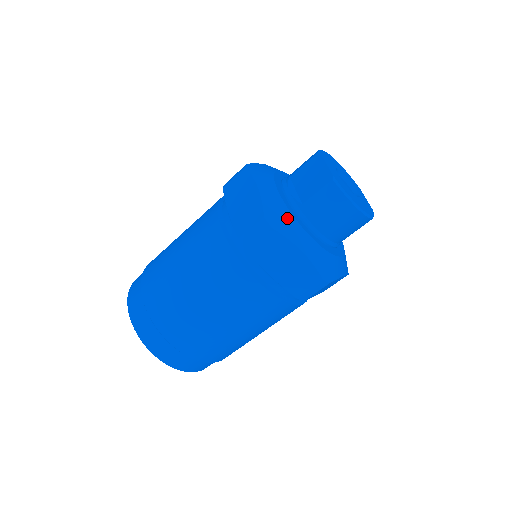
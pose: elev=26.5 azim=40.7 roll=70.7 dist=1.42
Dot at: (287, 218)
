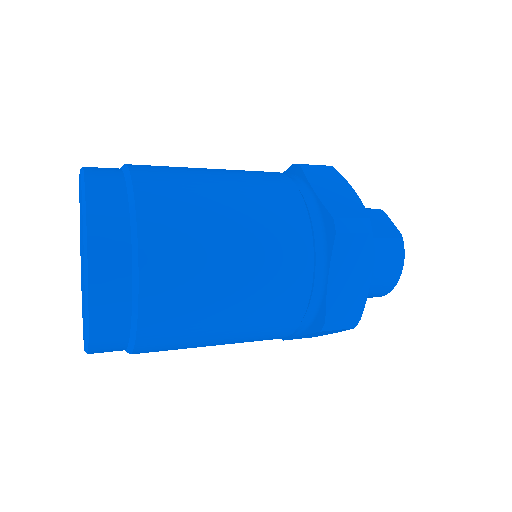
Dot at: occluded
